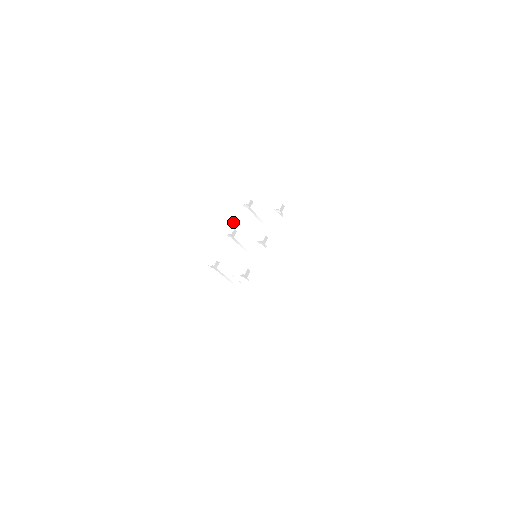
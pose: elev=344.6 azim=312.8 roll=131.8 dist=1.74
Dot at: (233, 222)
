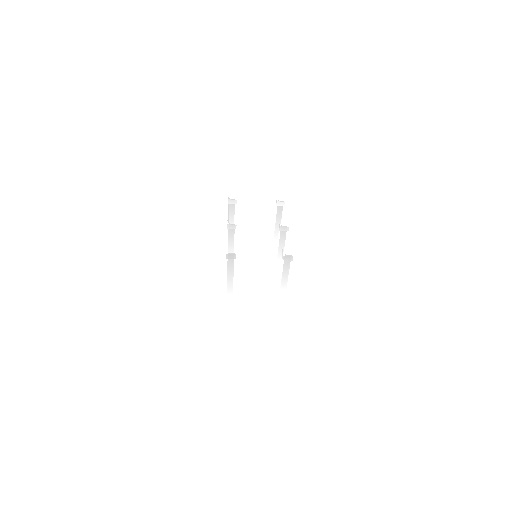
Dot at: occluded
